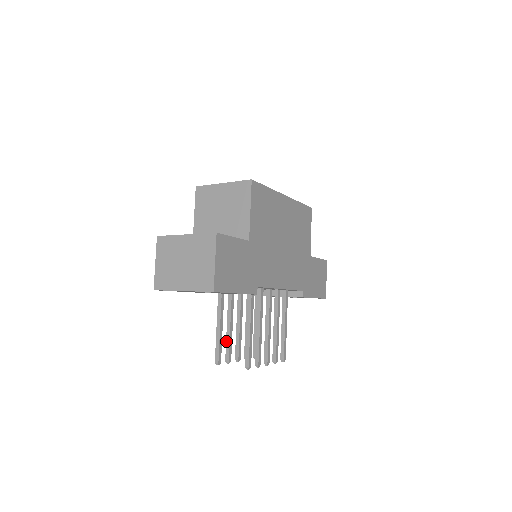
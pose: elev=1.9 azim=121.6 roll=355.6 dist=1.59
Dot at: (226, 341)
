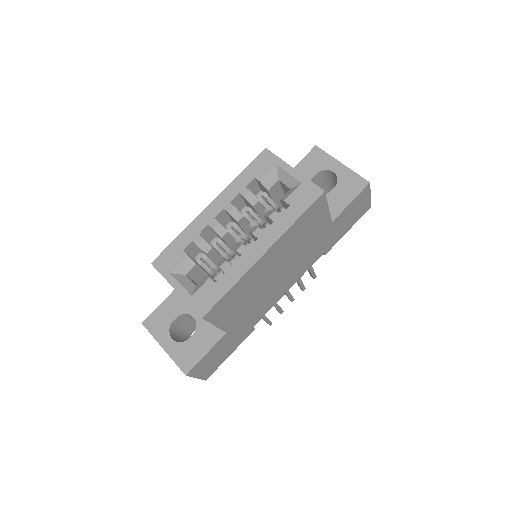
Dot at: occluded
